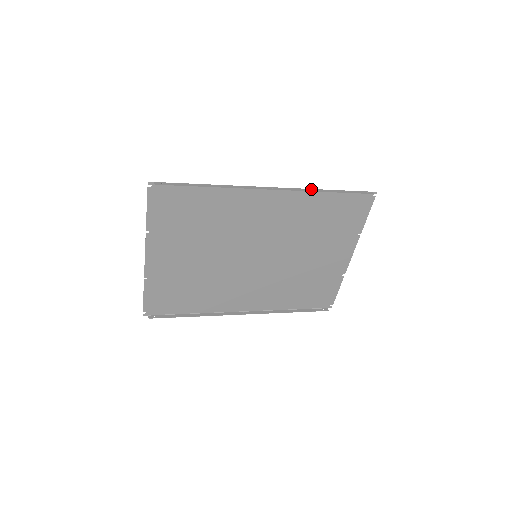
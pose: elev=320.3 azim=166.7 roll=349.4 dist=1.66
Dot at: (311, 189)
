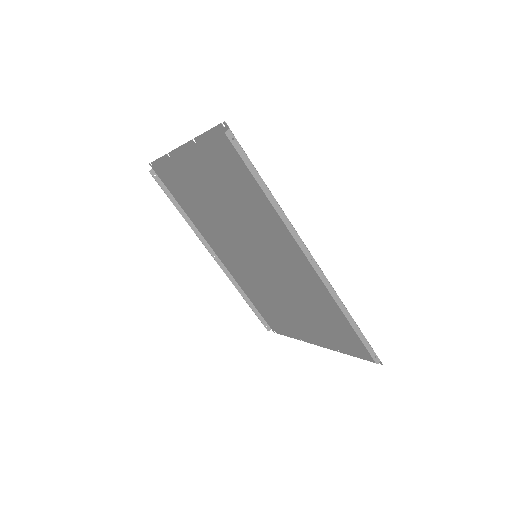
Dot at: (339, 299)
